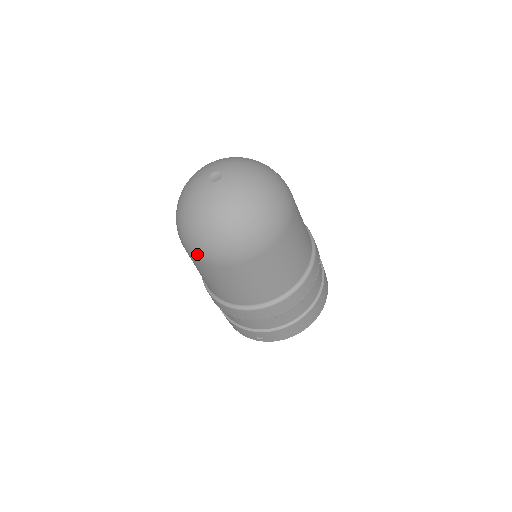
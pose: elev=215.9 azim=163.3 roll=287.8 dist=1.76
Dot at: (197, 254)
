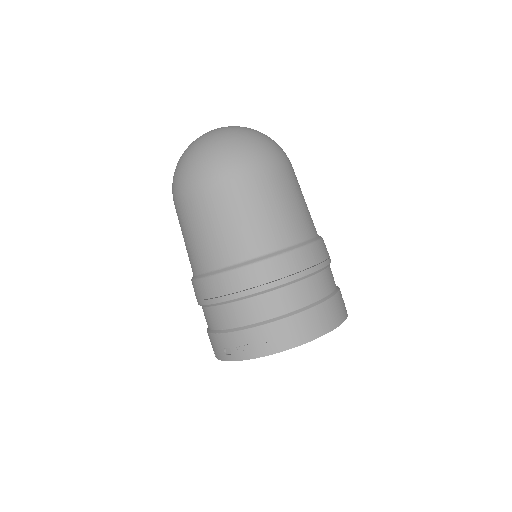
Dot at: (174, 190)
